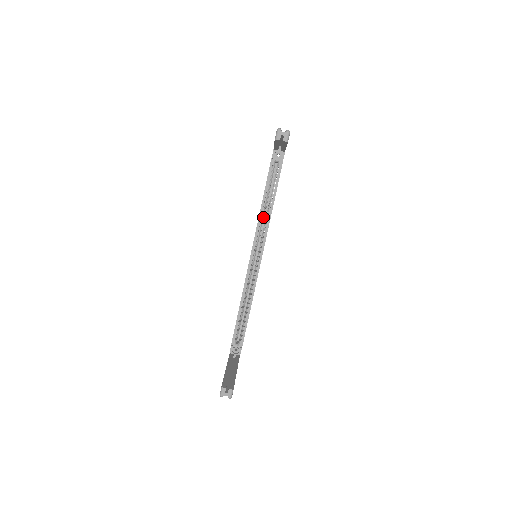
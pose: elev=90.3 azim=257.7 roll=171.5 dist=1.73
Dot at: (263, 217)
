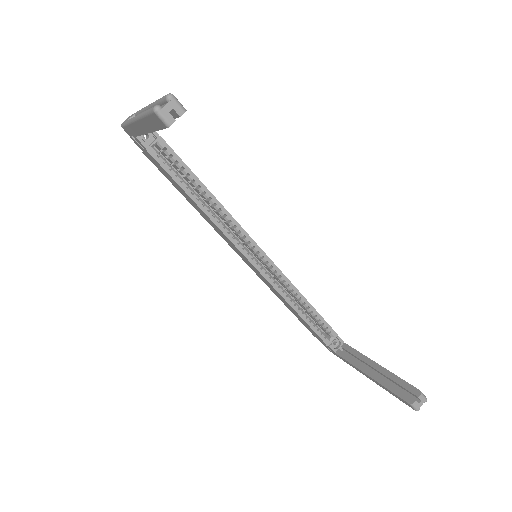
Dot at: (213, 215)
